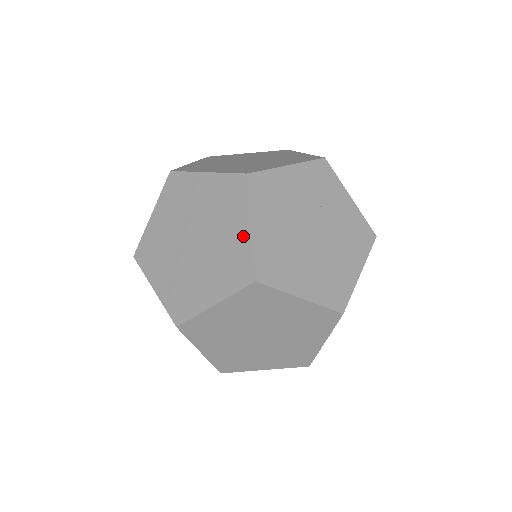
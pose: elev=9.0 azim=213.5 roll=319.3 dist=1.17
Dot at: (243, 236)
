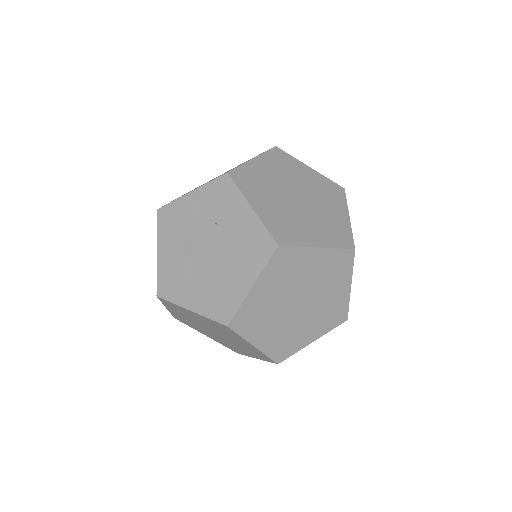
Dot at: occluded
